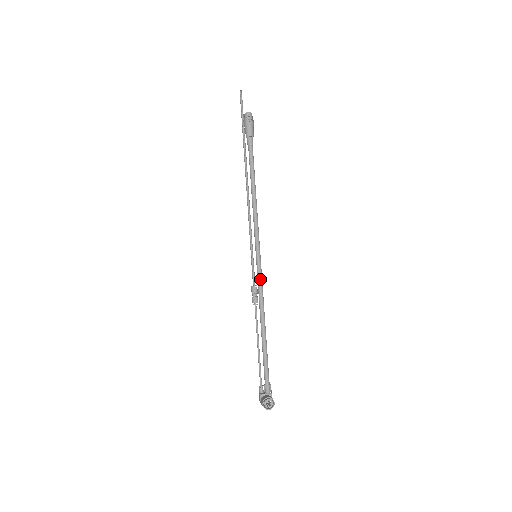
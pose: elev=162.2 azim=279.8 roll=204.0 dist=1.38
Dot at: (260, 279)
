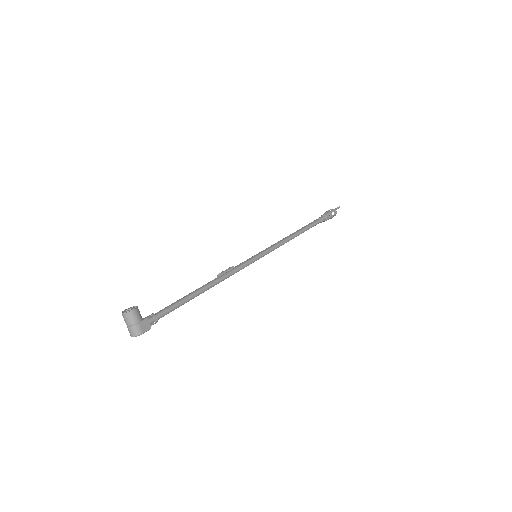
Dot at: (242, 264)
